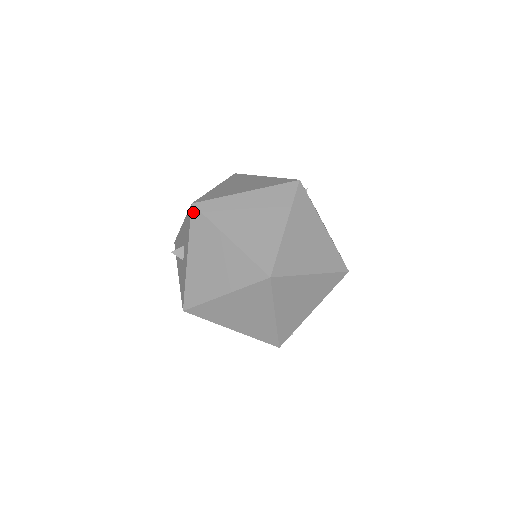
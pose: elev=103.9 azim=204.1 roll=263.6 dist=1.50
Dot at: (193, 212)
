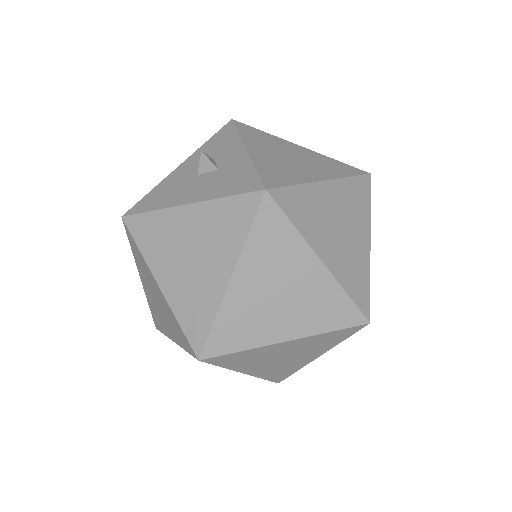
Dot at: (237, 123)
